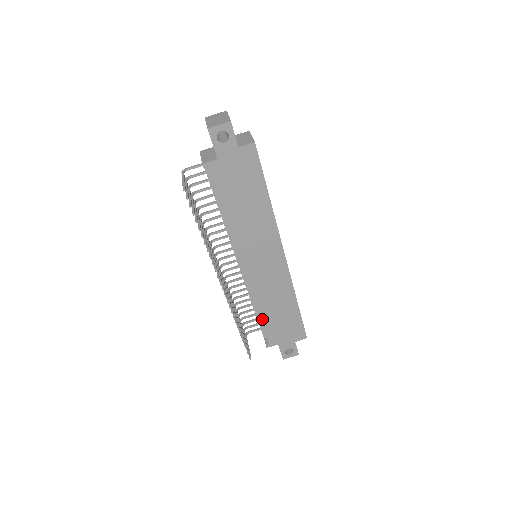
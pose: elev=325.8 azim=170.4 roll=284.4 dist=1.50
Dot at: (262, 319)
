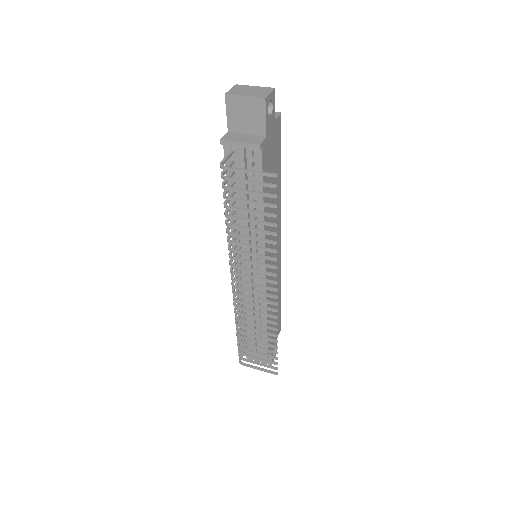
Dot at: occluded
